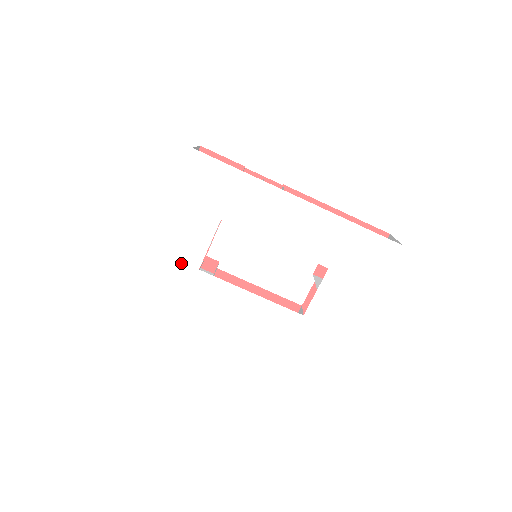
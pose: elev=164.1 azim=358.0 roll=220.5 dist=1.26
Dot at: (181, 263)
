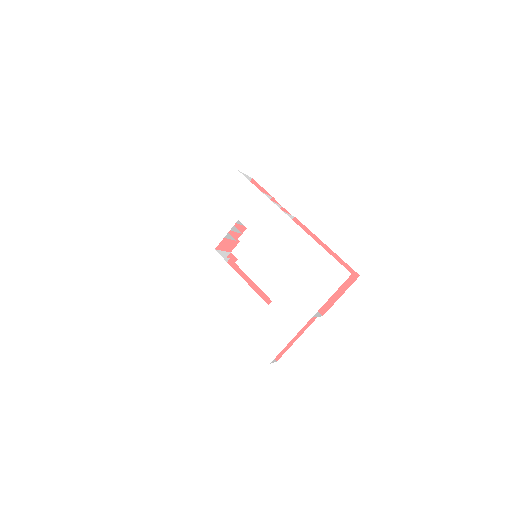
Dot at: (206, 242)
